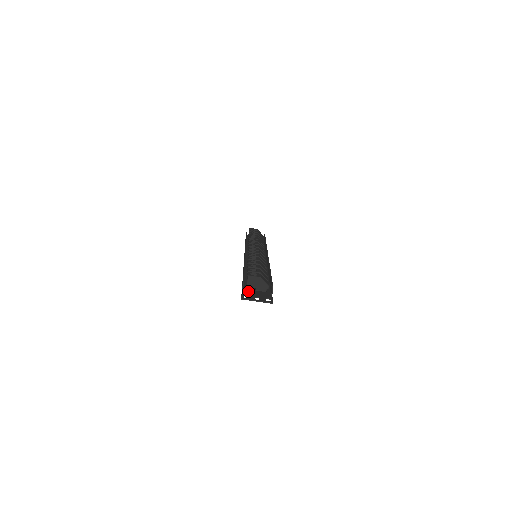
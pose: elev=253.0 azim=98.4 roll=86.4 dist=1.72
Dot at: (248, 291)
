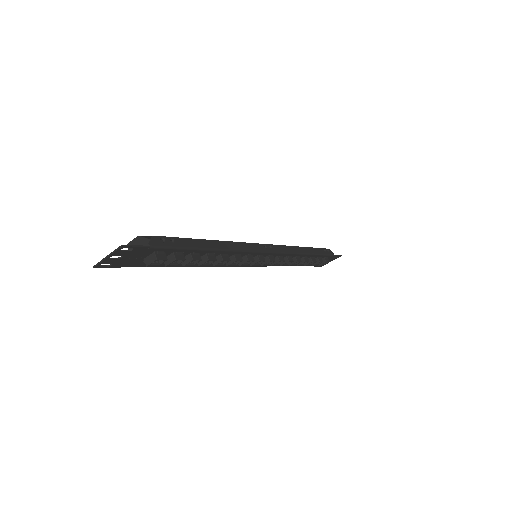
Dot at: (129, 262)
